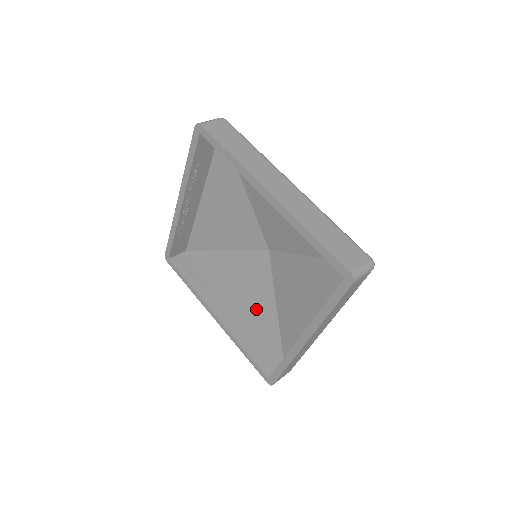
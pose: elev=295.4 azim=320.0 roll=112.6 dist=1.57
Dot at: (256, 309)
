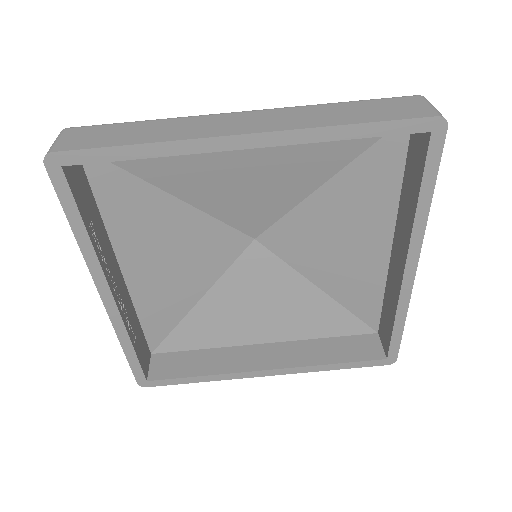
Dot at: (296, 316)
